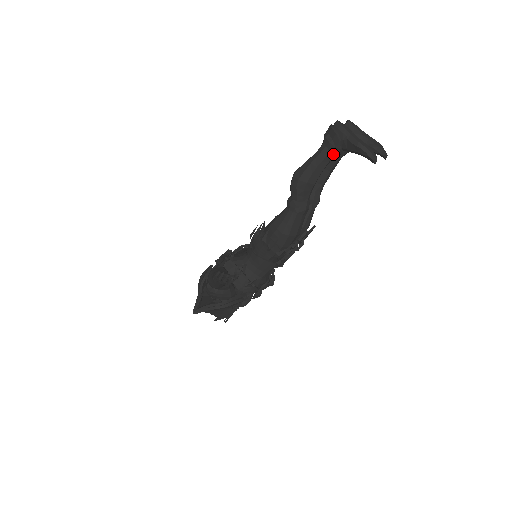
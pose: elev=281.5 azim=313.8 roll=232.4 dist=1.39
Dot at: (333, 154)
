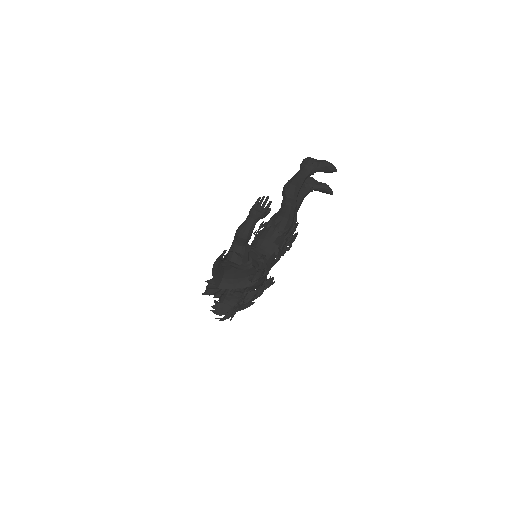
Dot at: (309, 171)
